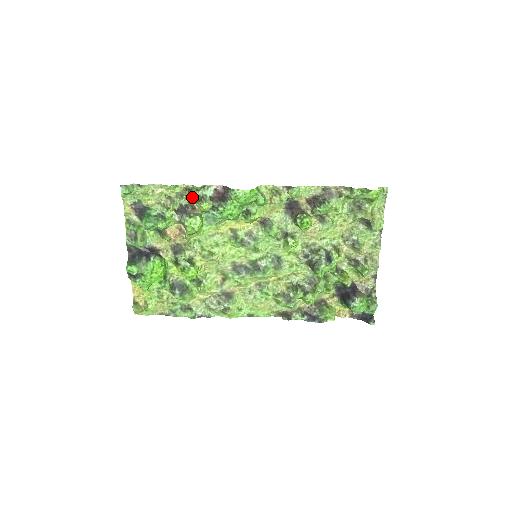
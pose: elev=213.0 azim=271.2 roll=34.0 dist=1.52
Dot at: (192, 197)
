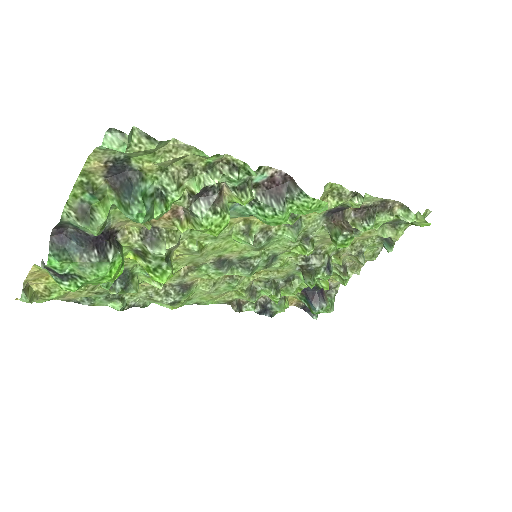
Dot at: (233, 180)
